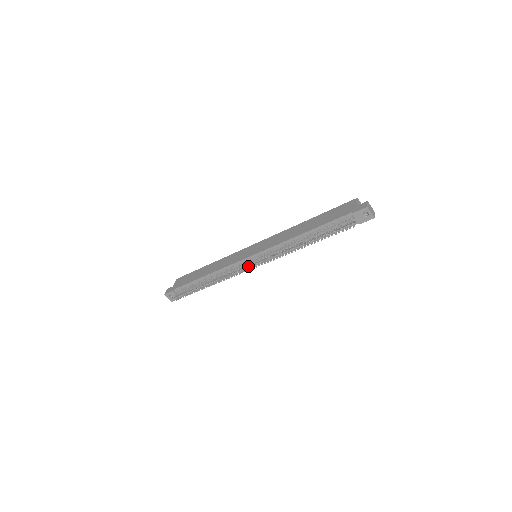
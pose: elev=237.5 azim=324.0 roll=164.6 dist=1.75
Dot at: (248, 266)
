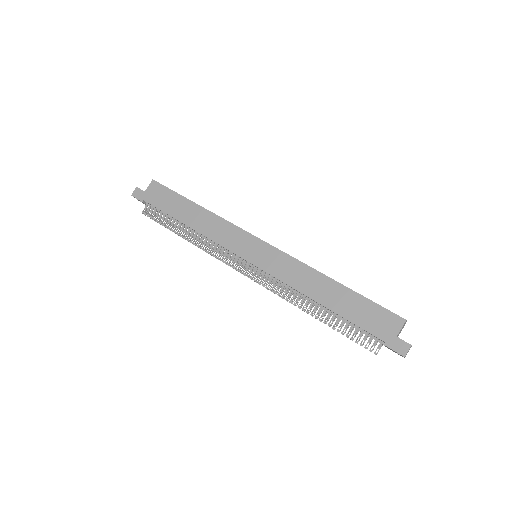
Dot at: (240, 271)
